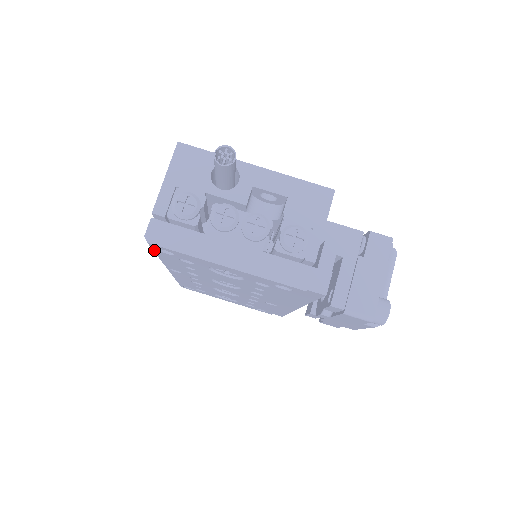
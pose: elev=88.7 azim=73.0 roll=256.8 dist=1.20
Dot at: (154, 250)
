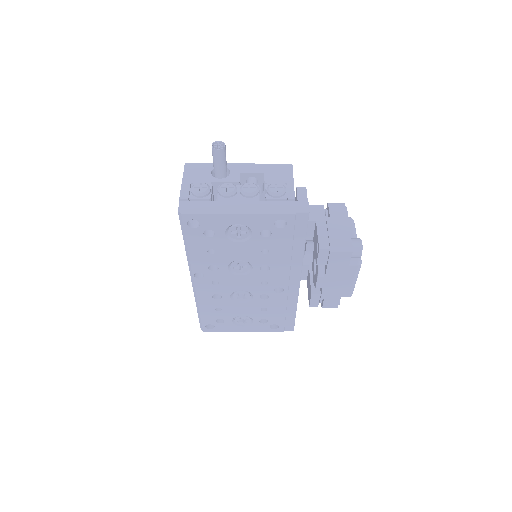
Dot at: (185, 229)
